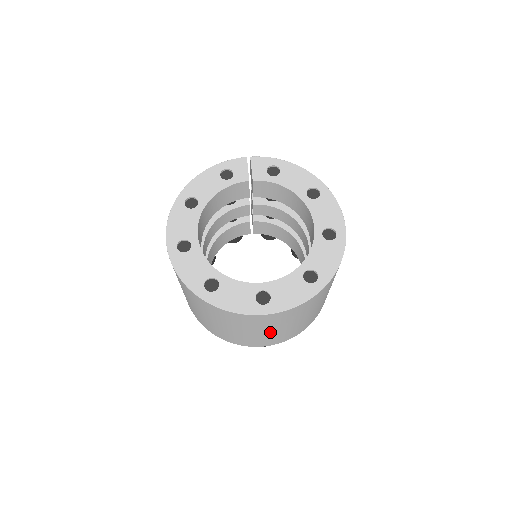
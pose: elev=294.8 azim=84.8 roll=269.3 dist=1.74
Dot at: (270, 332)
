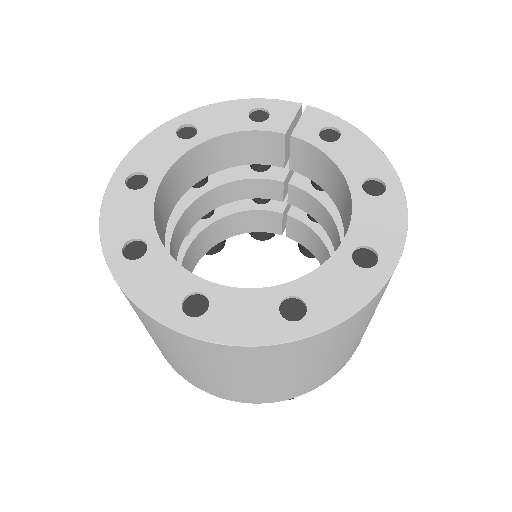
Dot at: (208, 373)
